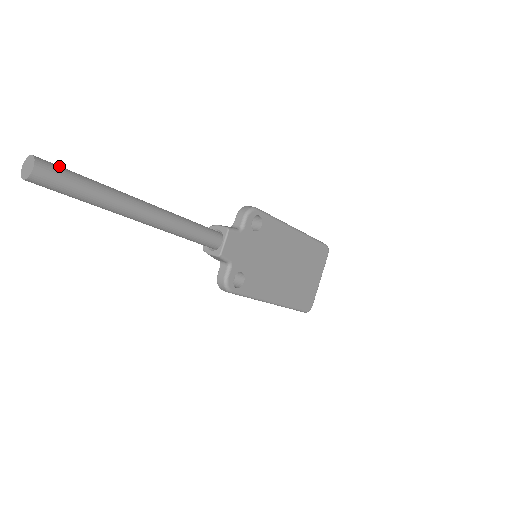
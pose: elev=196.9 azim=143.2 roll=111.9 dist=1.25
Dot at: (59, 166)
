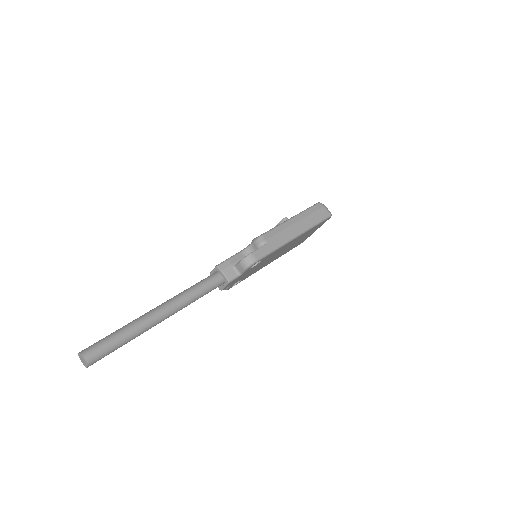
Dot at: (101, 351)
